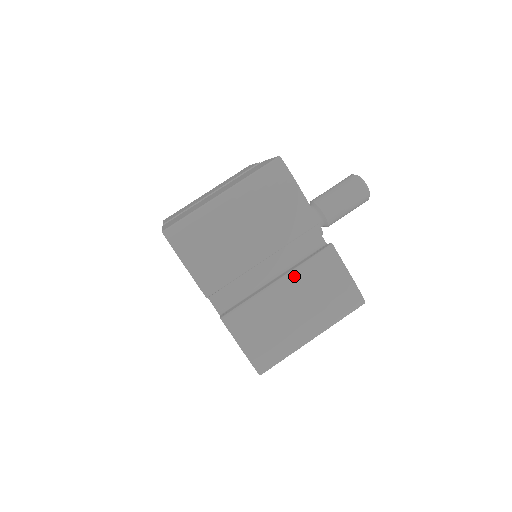
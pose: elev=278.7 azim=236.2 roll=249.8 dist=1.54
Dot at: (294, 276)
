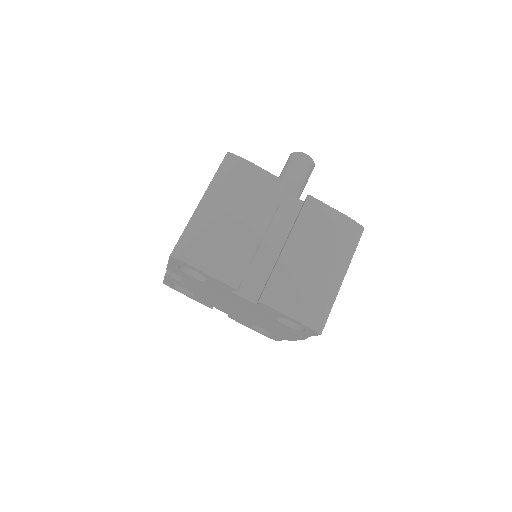
Dot at: (296, 235)
